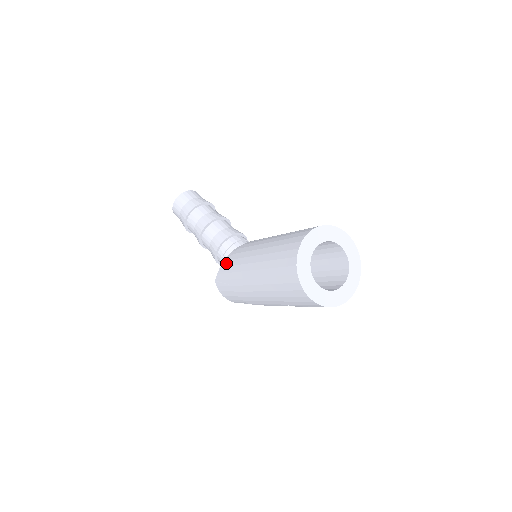
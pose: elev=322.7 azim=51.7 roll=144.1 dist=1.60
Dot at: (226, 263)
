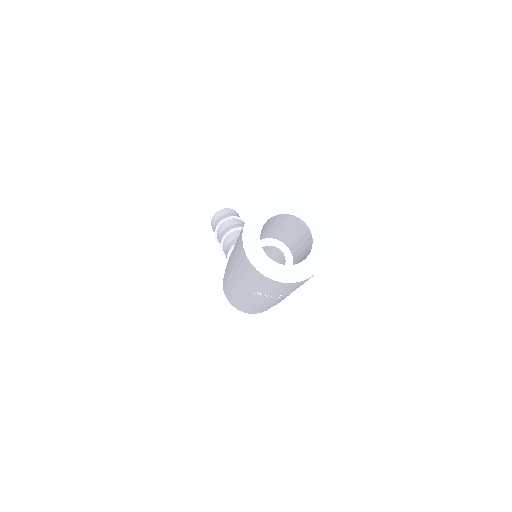
Dot at: occluded
